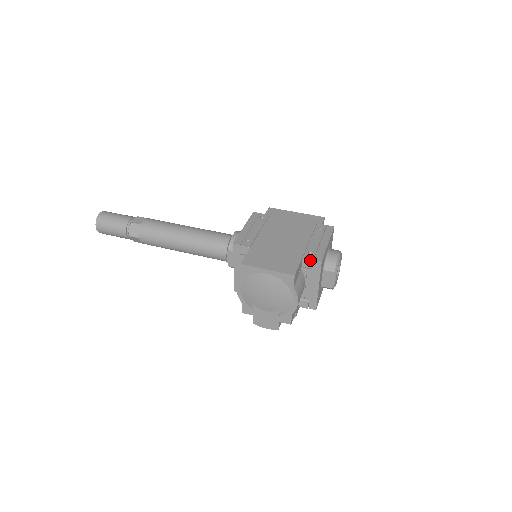
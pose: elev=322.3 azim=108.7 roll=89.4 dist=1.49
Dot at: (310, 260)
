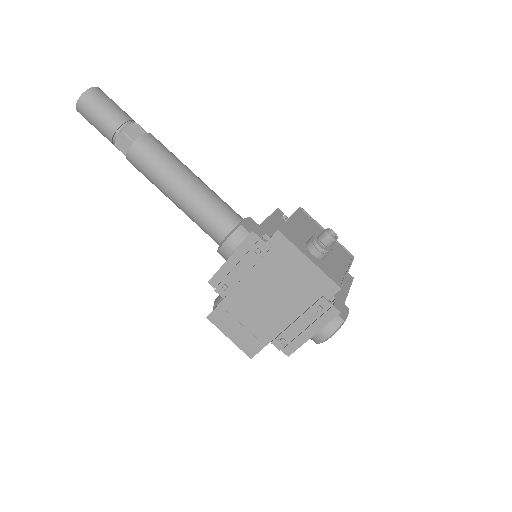
Dot at: occluded
